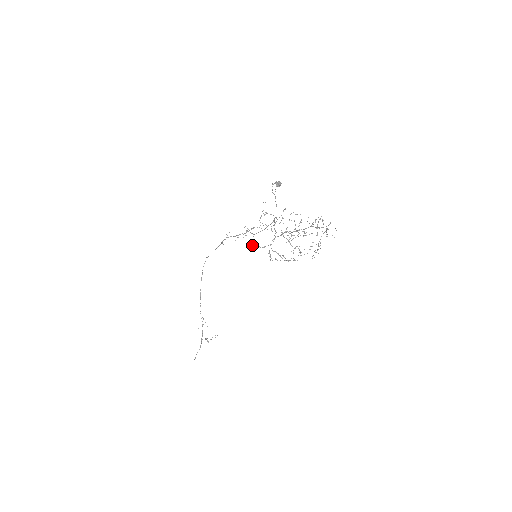
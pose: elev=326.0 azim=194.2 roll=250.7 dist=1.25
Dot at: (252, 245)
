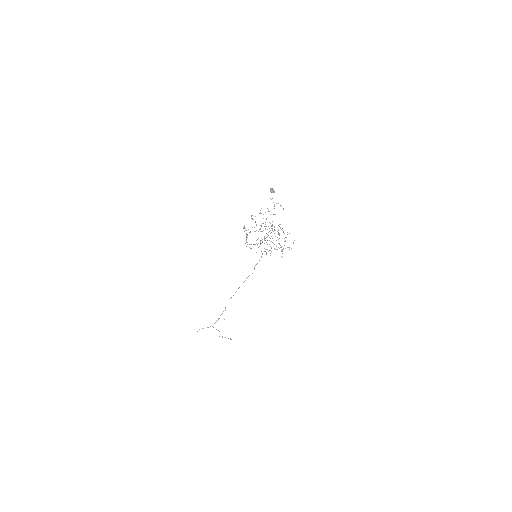
Dot at: (243, 228)
